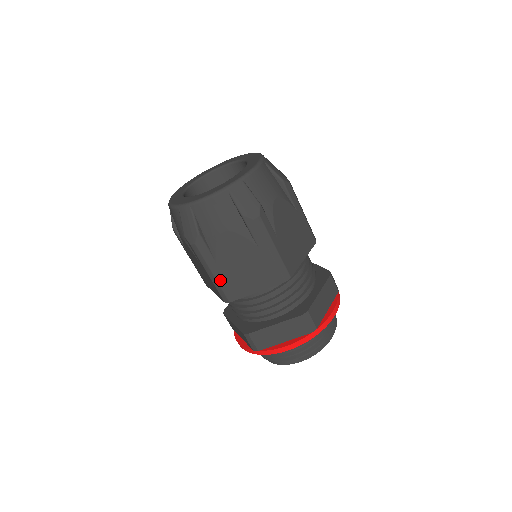
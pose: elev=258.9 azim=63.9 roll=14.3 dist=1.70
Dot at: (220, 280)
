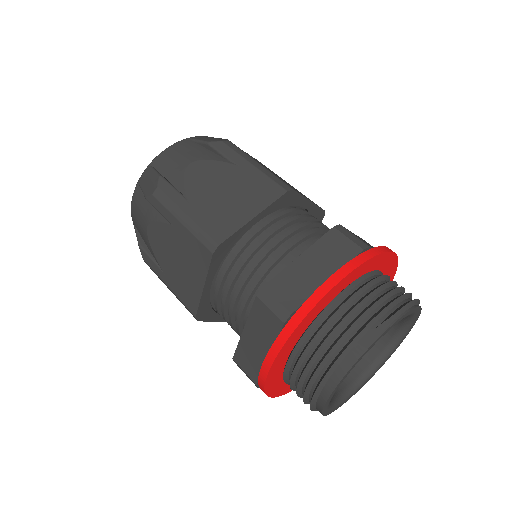
Dot at: (198, 219)
